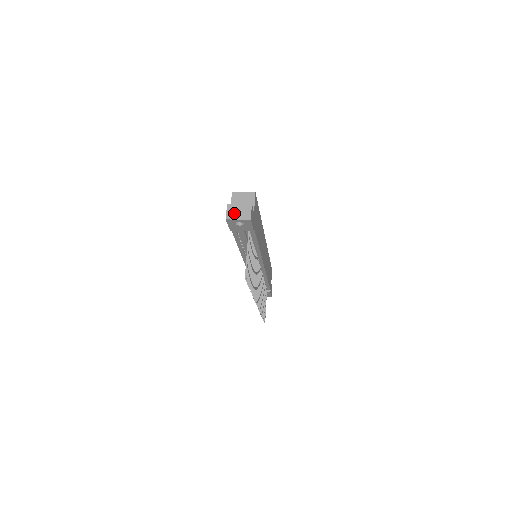
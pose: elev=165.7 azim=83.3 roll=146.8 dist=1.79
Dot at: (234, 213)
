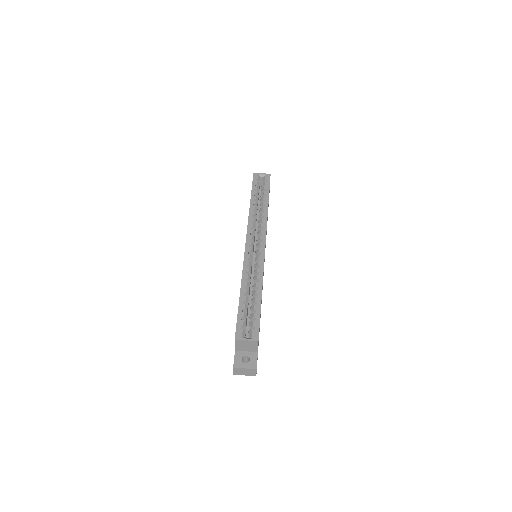
Dot at: (241, 372)
